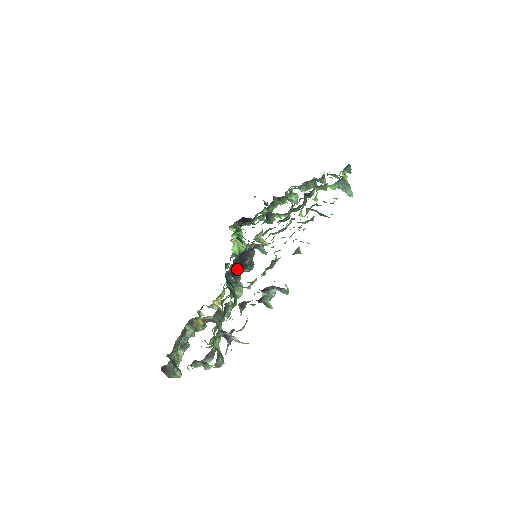
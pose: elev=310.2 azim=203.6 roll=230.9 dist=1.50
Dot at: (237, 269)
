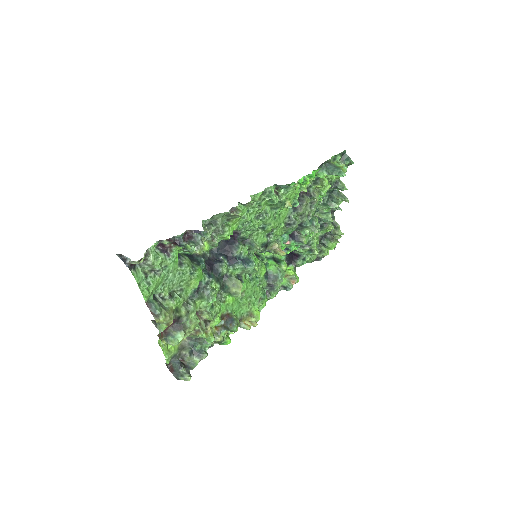
Dot at: (219, 259)
